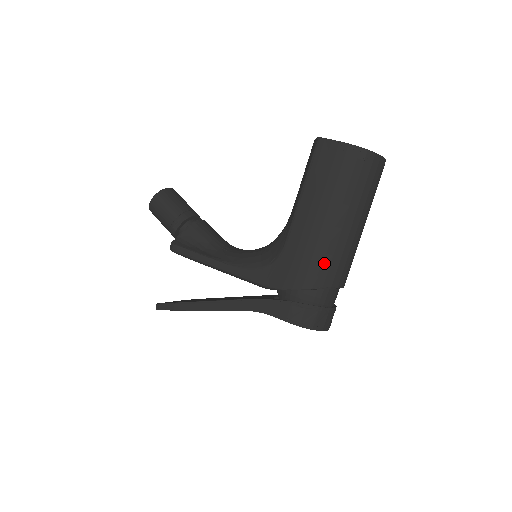
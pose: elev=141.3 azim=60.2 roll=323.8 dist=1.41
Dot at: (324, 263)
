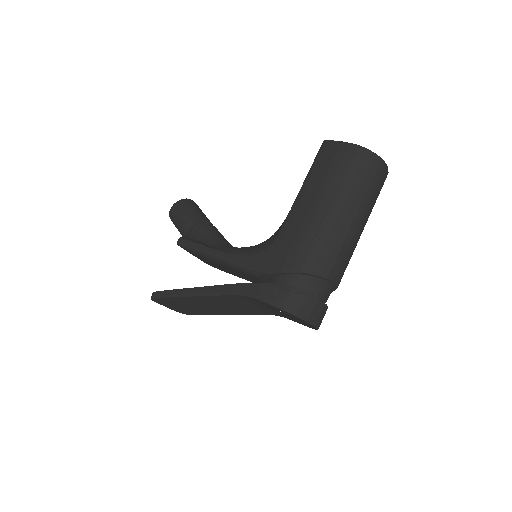
Dot at: (315, 248)
